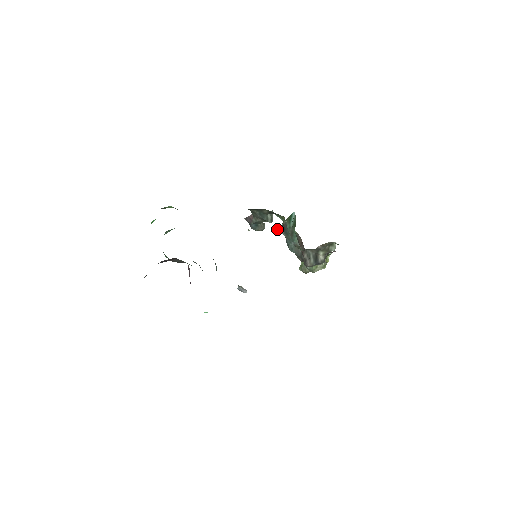
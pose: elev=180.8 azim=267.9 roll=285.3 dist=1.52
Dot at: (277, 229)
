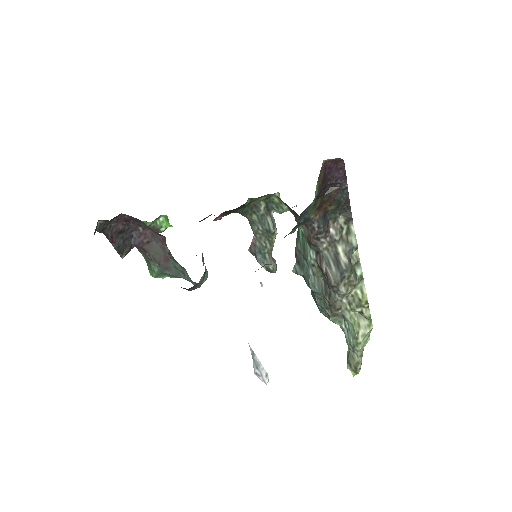
Dot at: (293, 272)
